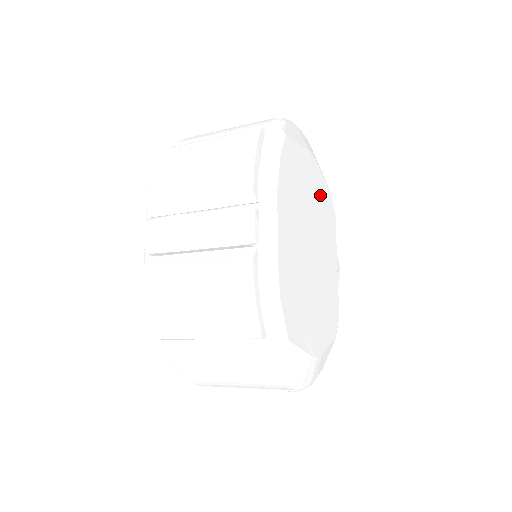
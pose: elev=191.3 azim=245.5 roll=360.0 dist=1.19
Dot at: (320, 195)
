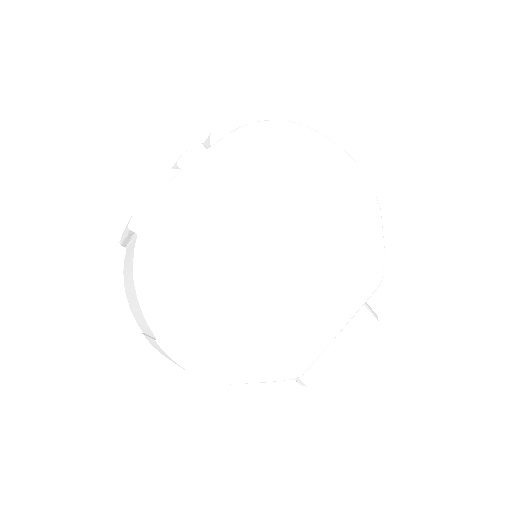
Dot at: (343, 224)
